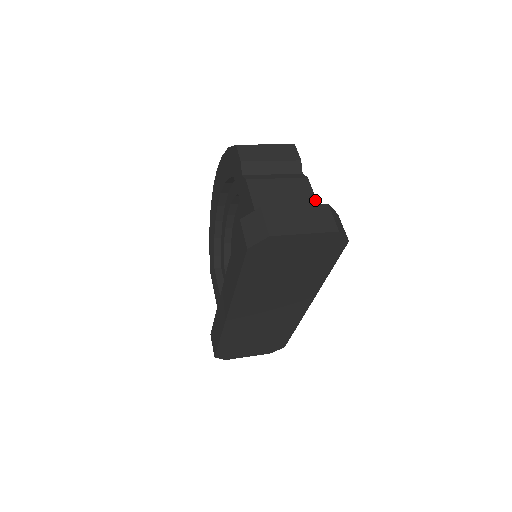
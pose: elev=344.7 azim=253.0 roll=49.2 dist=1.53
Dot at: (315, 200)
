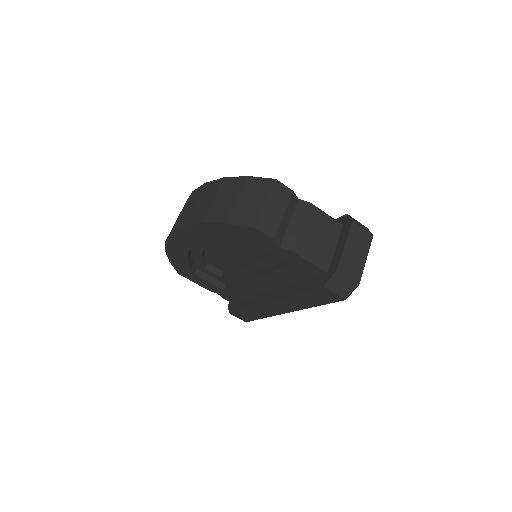
Dot at: (331, 218)
